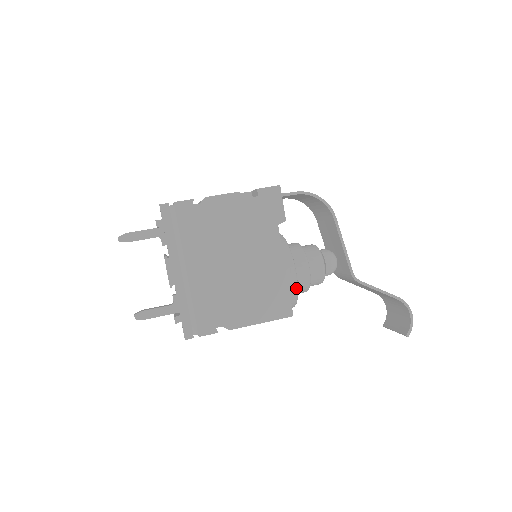
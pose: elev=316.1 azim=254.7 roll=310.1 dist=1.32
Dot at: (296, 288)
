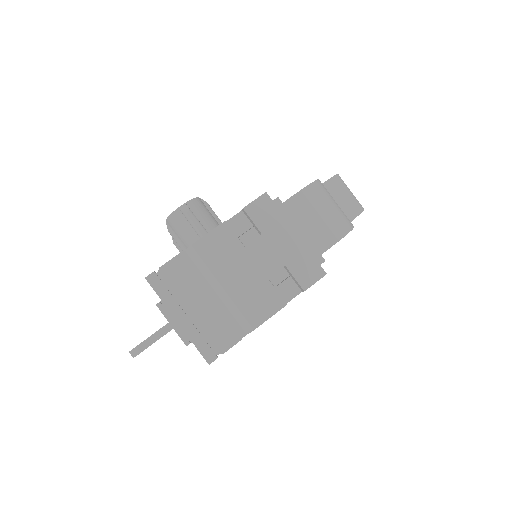
Dot at: occluded
